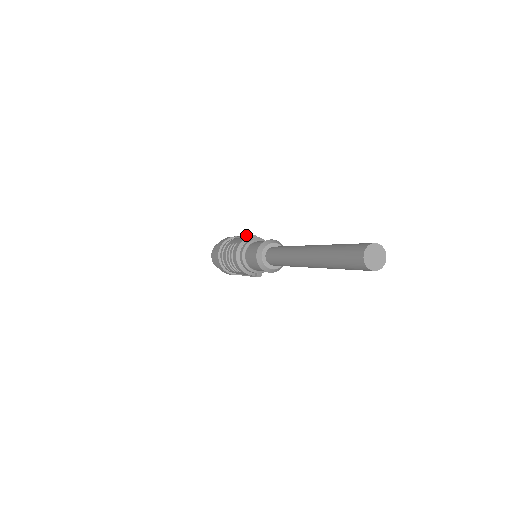
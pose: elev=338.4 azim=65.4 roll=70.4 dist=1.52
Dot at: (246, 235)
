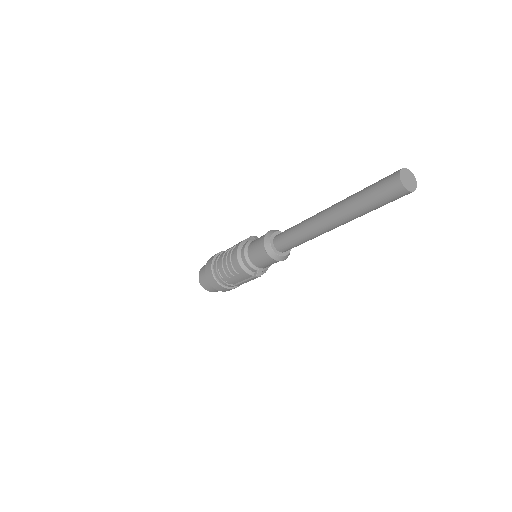
Dot at: occluded
